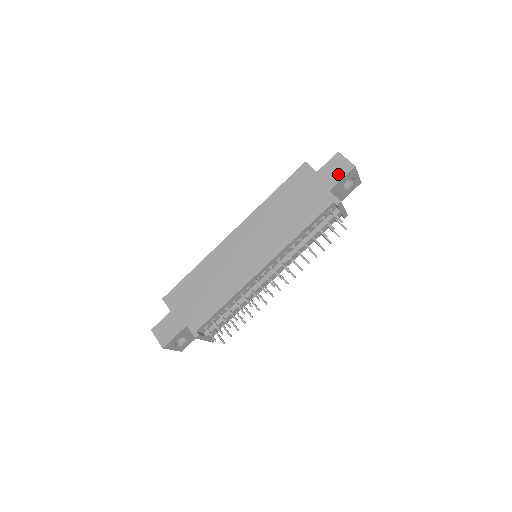
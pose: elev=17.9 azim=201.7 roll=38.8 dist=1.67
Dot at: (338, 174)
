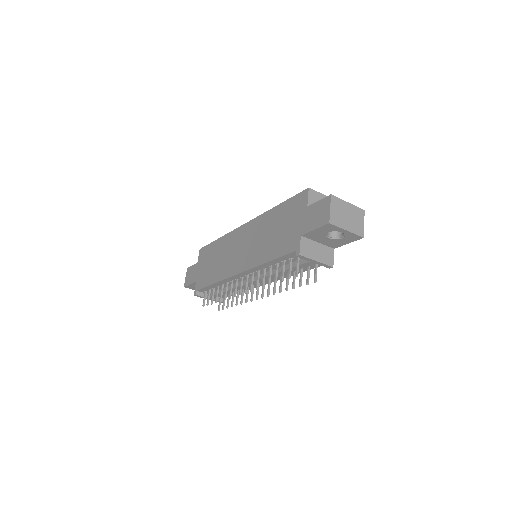
Dot at: (315, 222)
